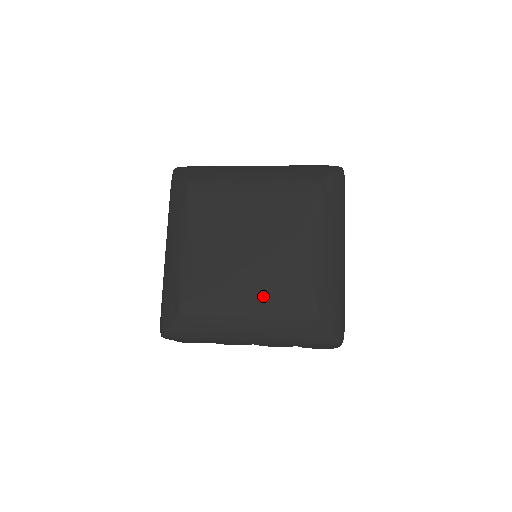
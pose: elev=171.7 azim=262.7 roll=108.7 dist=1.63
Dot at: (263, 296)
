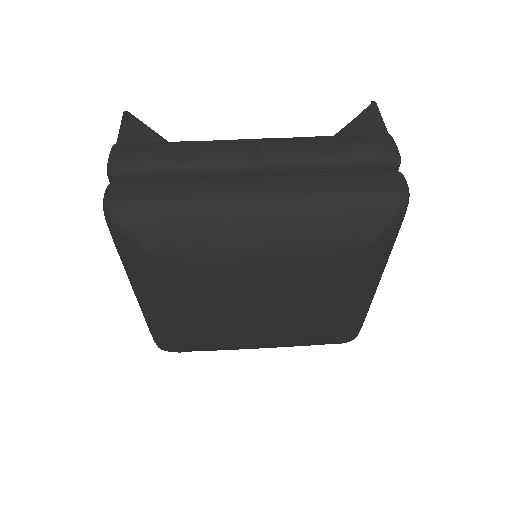
Dot at: (278, 340)
